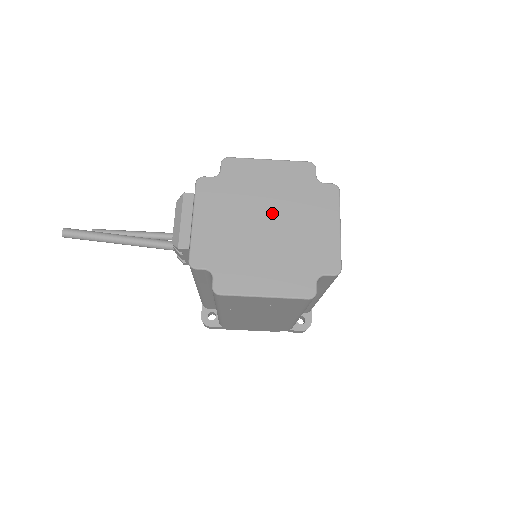
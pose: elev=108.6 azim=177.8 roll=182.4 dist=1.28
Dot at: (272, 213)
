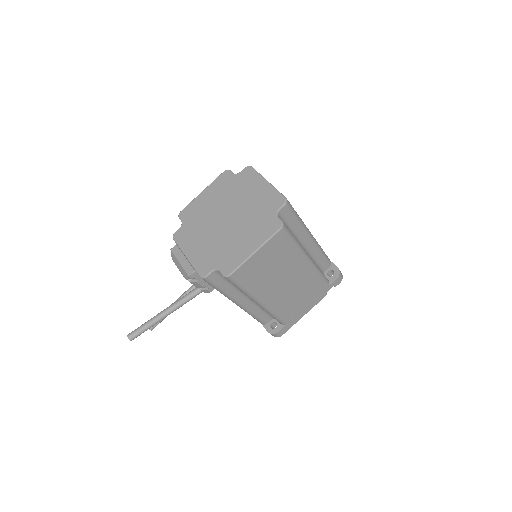
Dot at: (225, 212)
